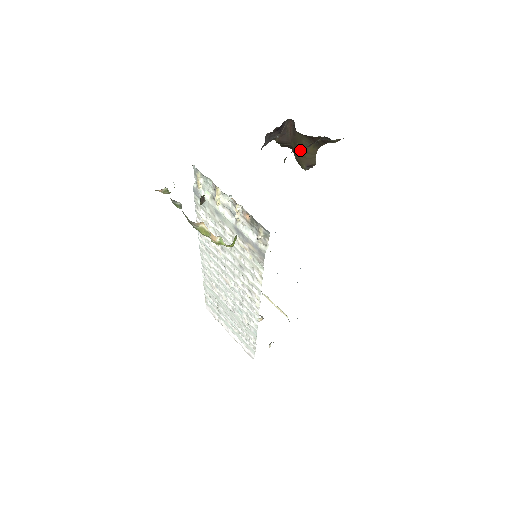
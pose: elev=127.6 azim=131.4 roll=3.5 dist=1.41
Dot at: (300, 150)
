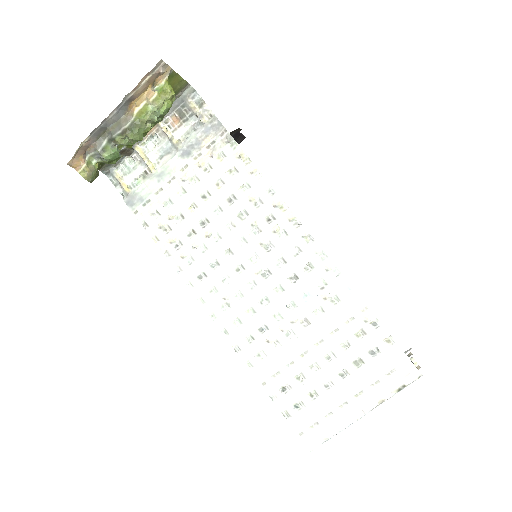
Dot at: occluded
